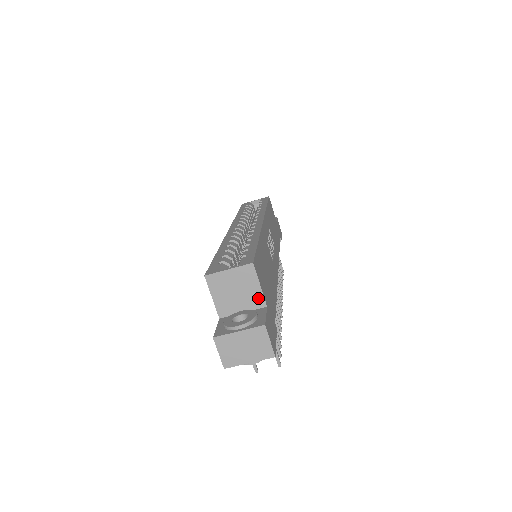
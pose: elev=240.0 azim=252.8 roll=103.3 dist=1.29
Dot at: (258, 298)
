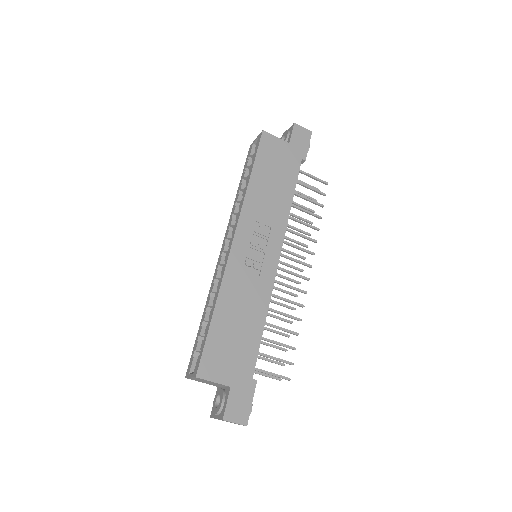
Dot at: (221, 385)
